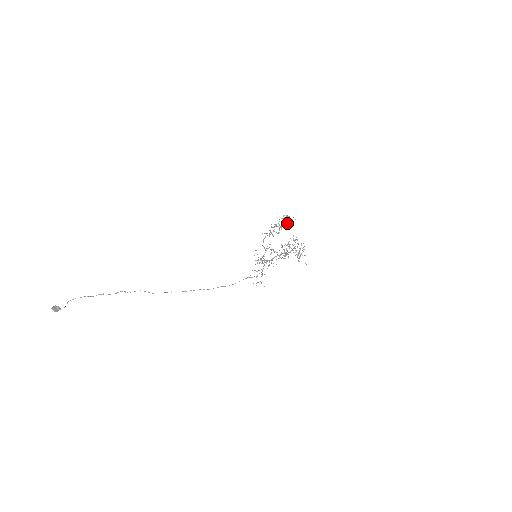
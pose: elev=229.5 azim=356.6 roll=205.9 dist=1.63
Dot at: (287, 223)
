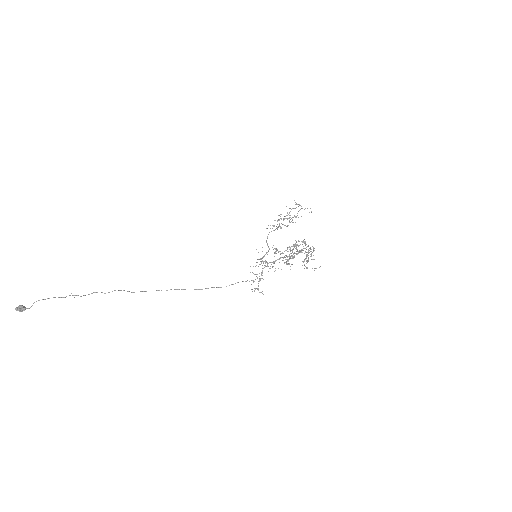
Dot at: occluded
